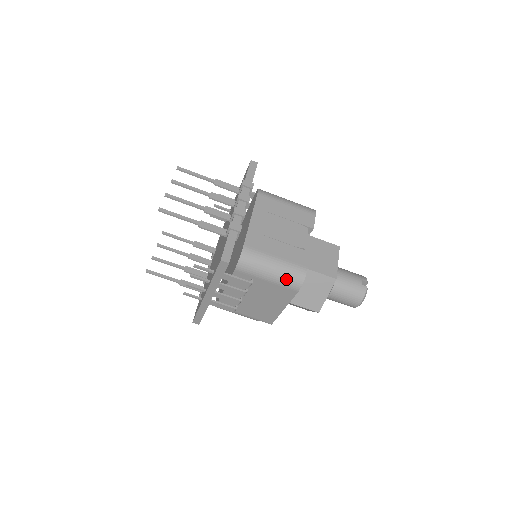
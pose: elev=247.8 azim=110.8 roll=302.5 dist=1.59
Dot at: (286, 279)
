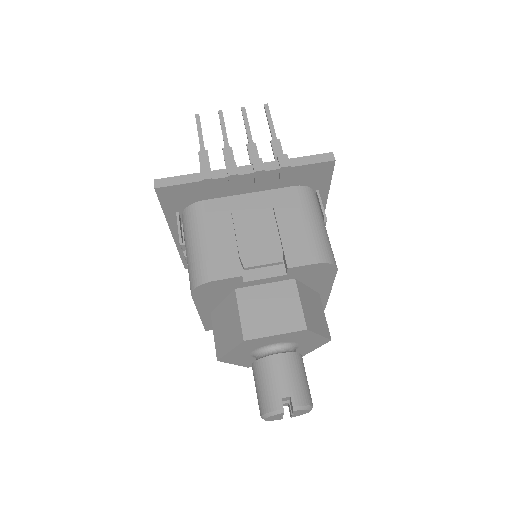
Dot at: (191, 268)
